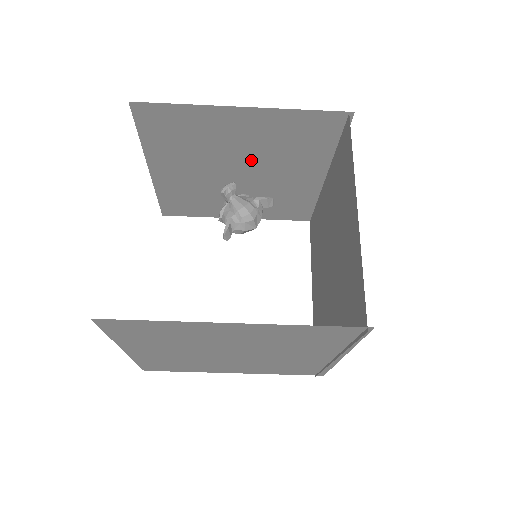
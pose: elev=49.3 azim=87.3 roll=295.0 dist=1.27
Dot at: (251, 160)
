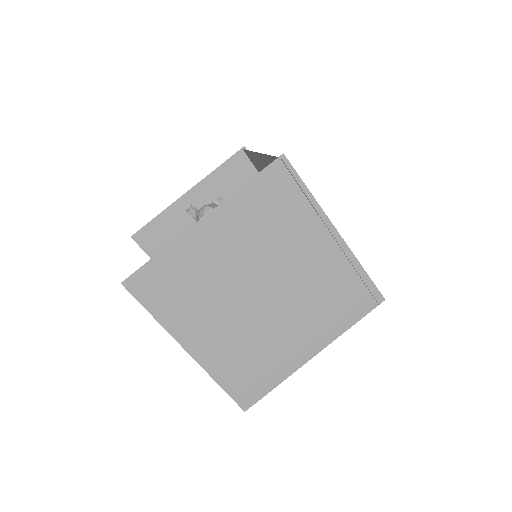
Dot at: occluded
